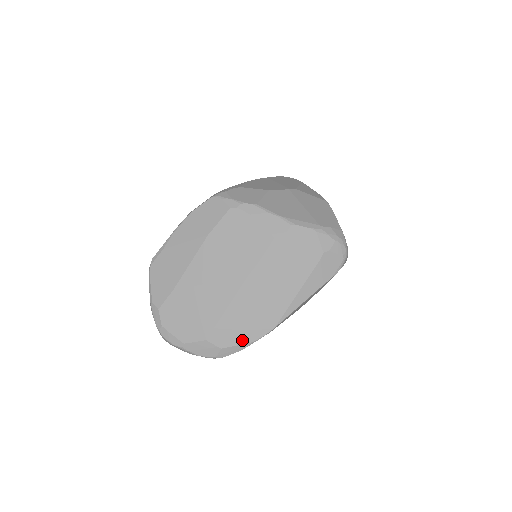
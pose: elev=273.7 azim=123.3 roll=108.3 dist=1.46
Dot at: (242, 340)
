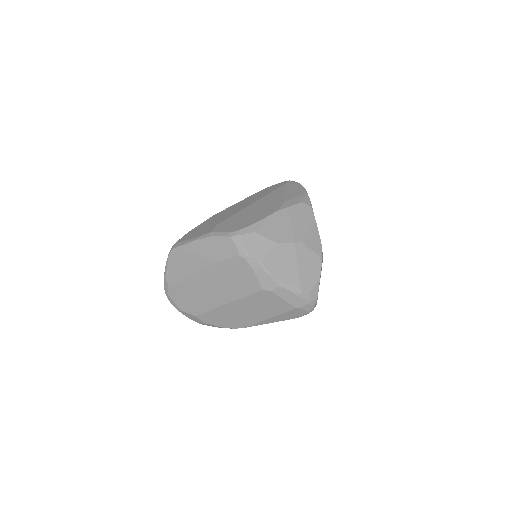
Dot at: (220, 325)
